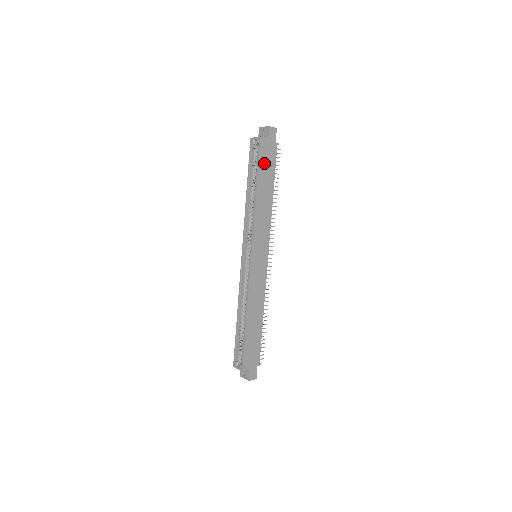
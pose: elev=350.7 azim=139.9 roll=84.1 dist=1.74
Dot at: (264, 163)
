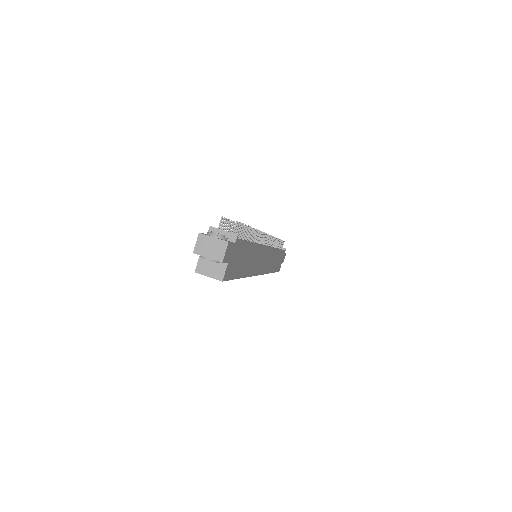
Dot at: (236, 267)
